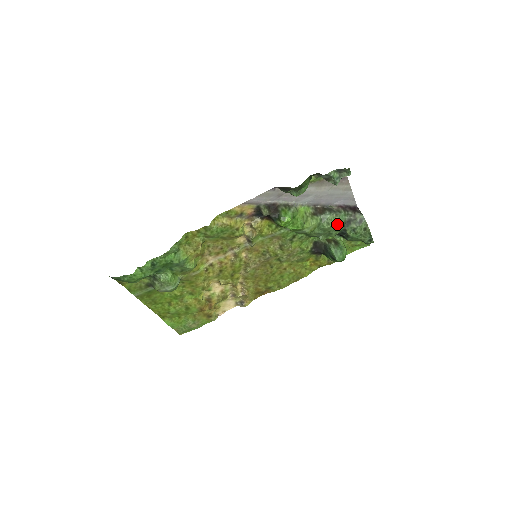
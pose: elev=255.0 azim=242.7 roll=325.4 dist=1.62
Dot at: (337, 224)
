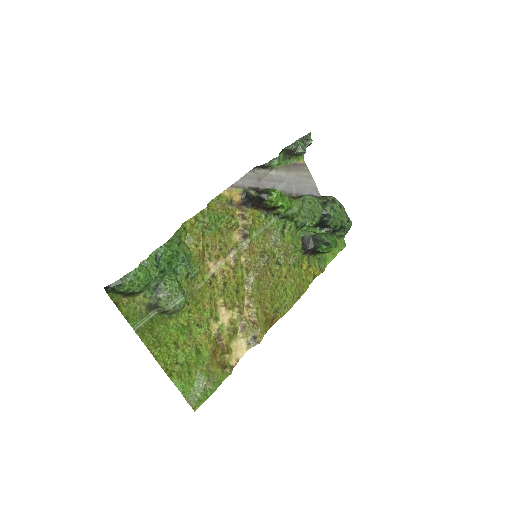
Dot at: (317, 203)
